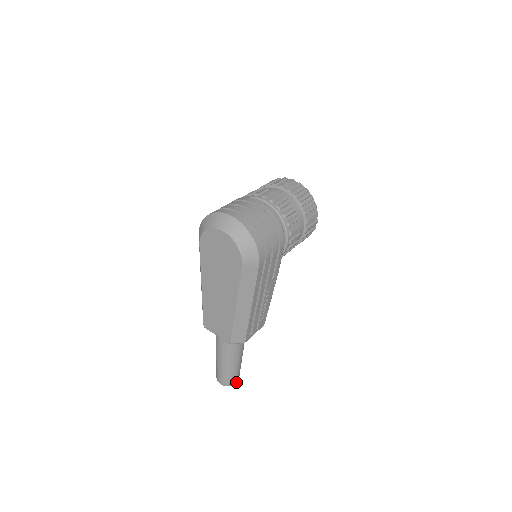
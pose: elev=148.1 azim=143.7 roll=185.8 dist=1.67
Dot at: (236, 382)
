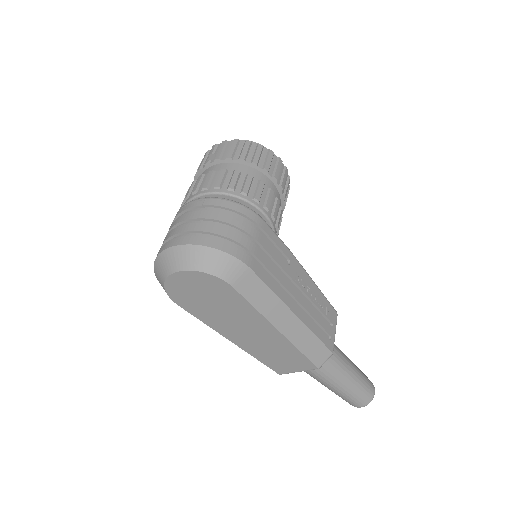
Dot at: (373, 391)
